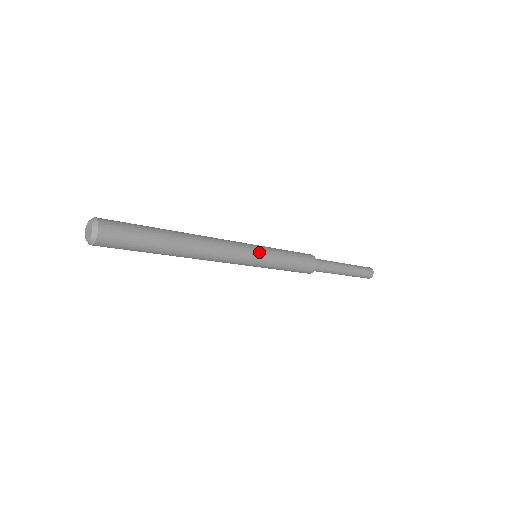
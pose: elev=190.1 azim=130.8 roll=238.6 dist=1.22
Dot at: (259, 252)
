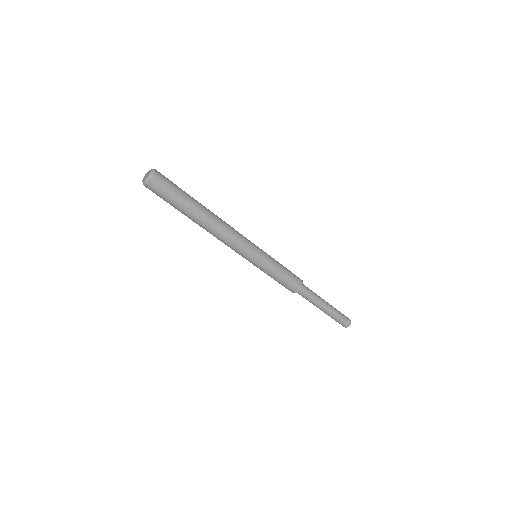
Dot at: (258, 247)
